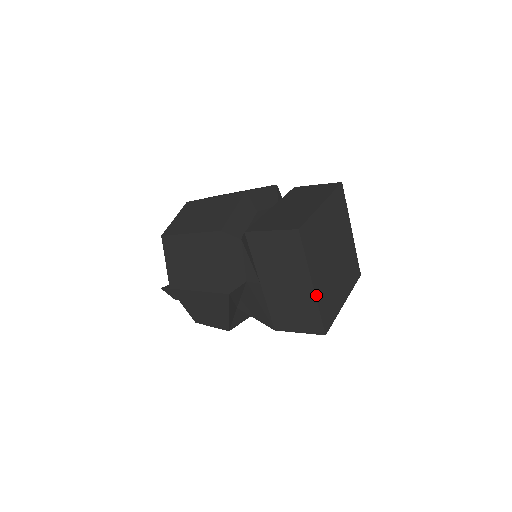
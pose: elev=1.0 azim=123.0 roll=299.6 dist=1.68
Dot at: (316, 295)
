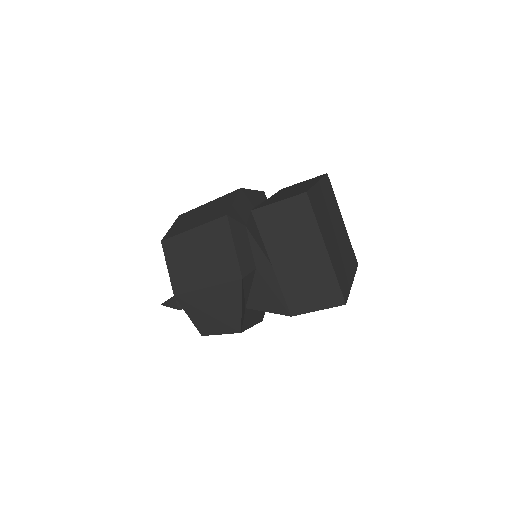
Dot at: (331, 261)
